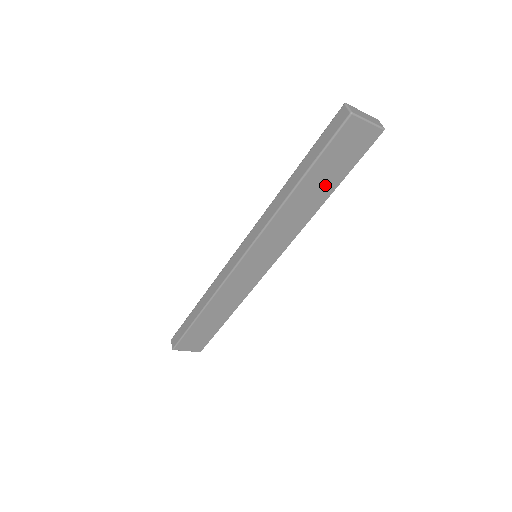
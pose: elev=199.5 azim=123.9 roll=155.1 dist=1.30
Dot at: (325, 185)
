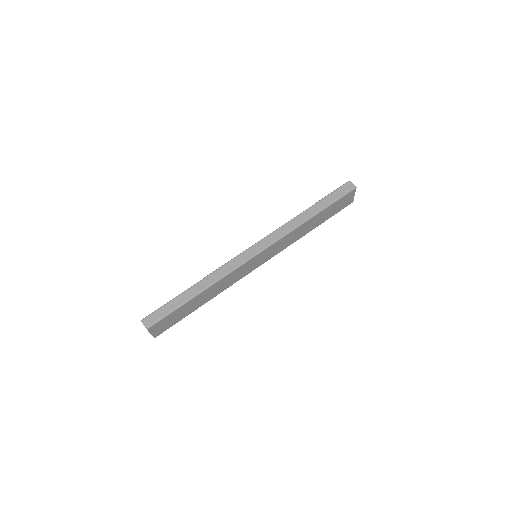
Dot at: (319, 221)
